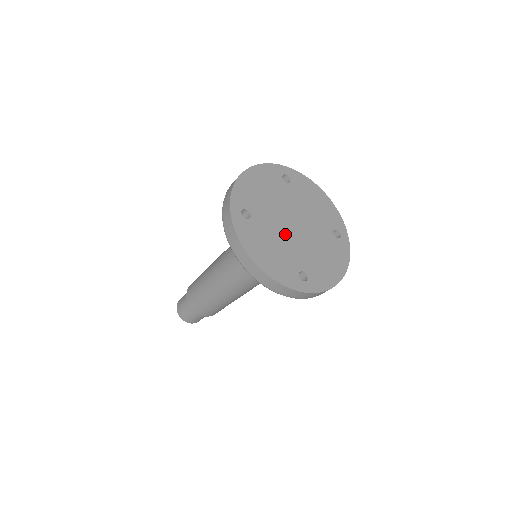
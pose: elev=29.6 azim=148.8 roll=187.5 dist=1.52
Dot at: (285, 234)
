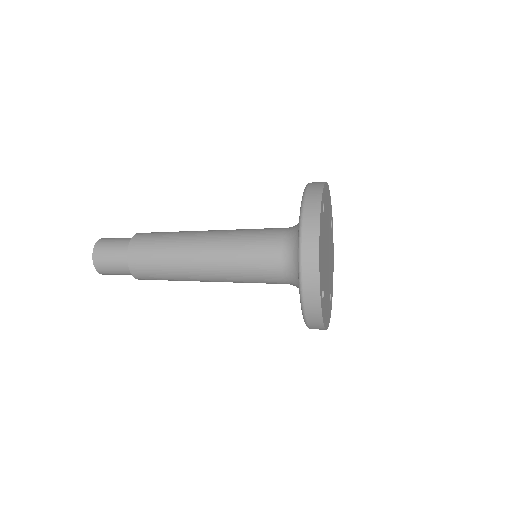
Dot at: occluded
